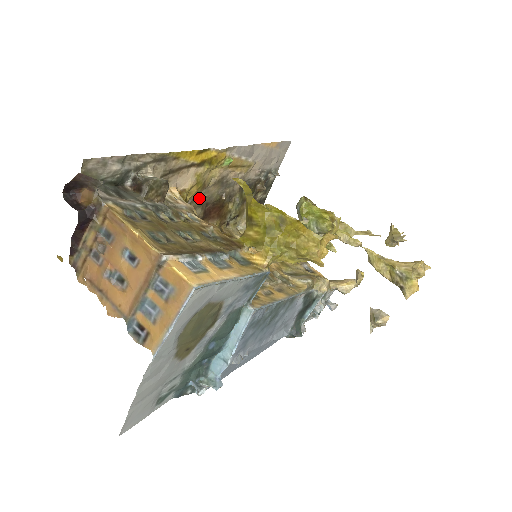
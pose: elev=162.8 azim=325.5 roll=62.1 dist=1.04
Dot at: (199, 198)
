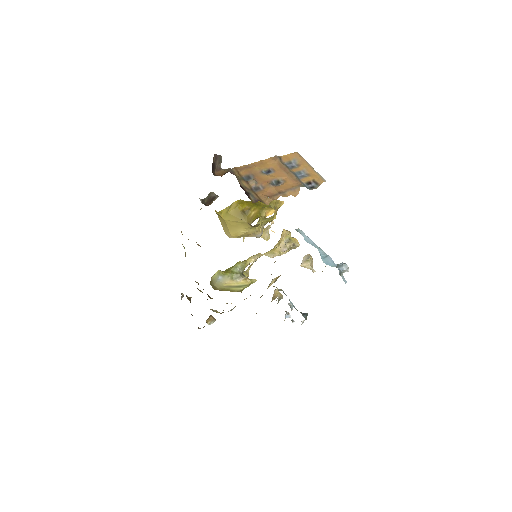
Dot at: occluded
